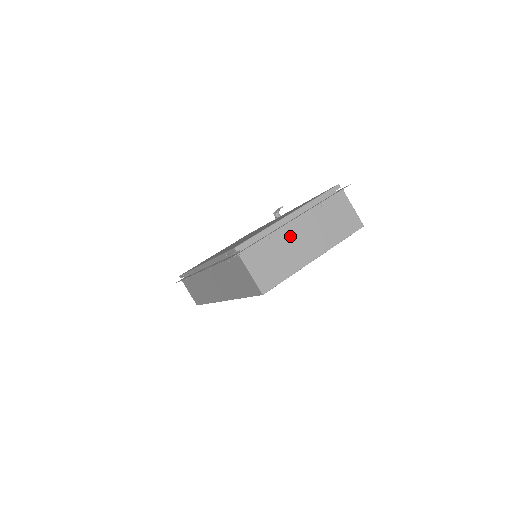
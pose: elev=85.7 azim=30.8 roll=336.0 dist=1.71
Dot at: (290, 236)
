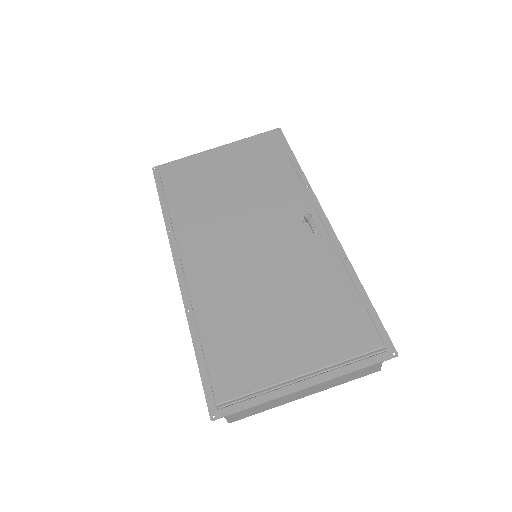
Dot at: occluded
